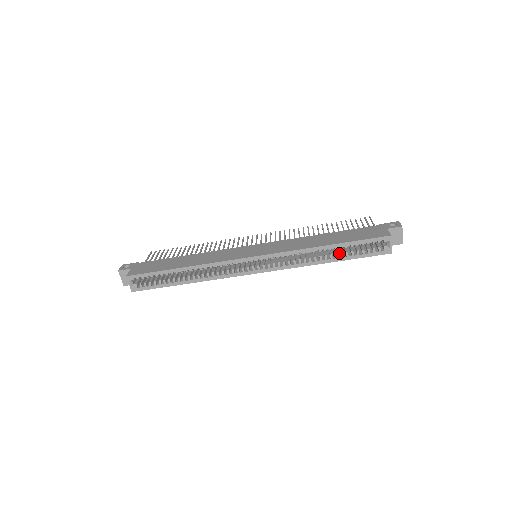
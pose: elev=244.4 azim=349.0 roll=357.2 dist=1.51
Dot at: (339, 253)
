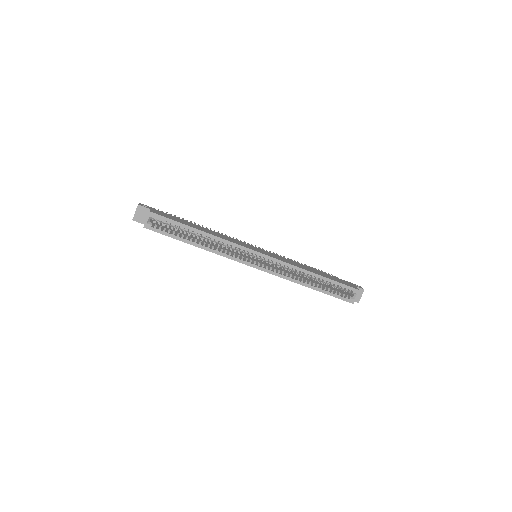
Dot at: occluded
